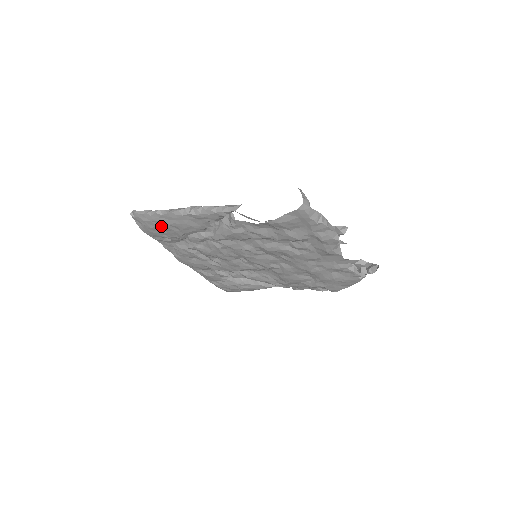
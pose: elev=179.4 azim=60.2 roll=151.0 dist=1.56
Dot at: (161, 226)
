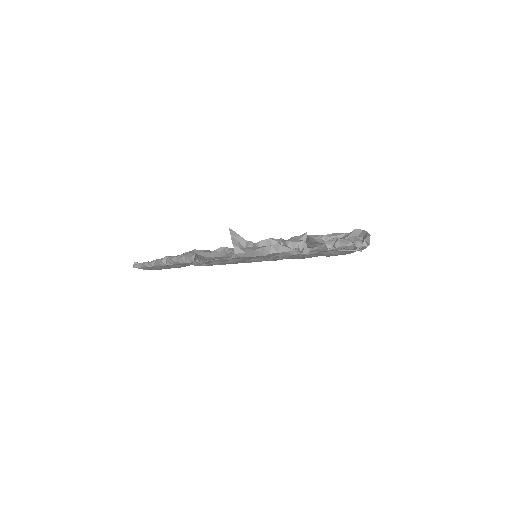
Dot at: occluded
